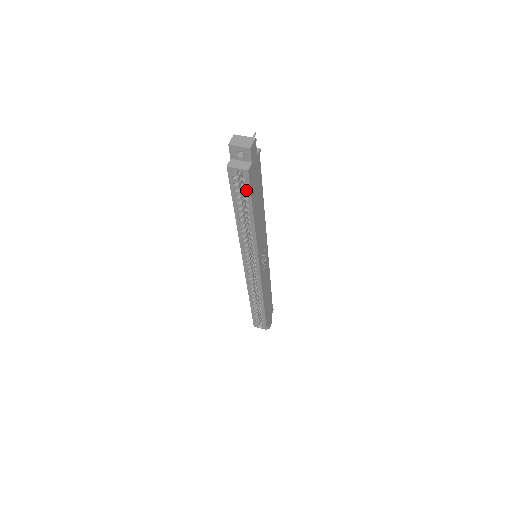
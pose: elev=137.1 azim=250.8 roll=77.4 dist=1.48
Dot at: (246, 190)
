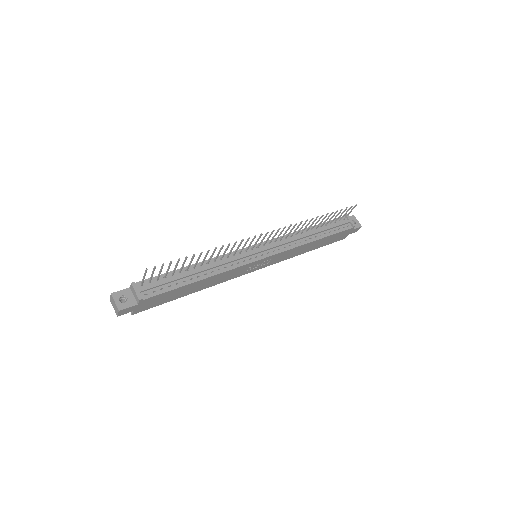
Dot at: occluded
